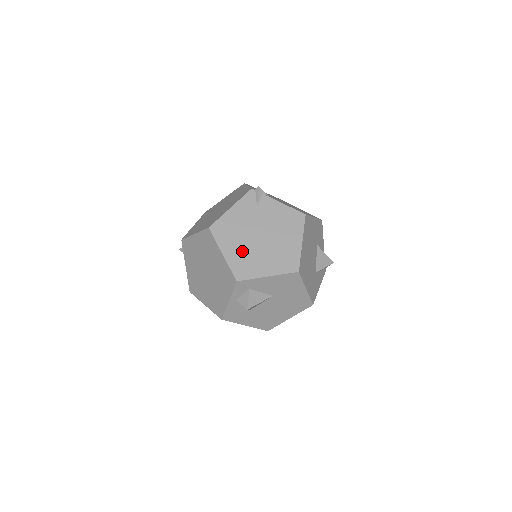
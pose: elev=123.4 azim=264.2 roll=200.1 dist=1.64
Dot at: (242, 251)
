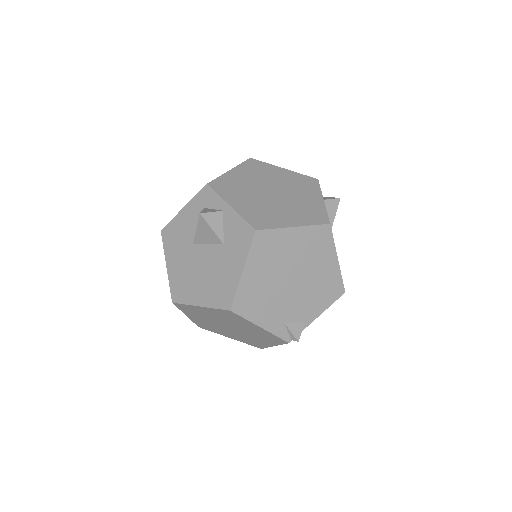
Dot at: occluded
